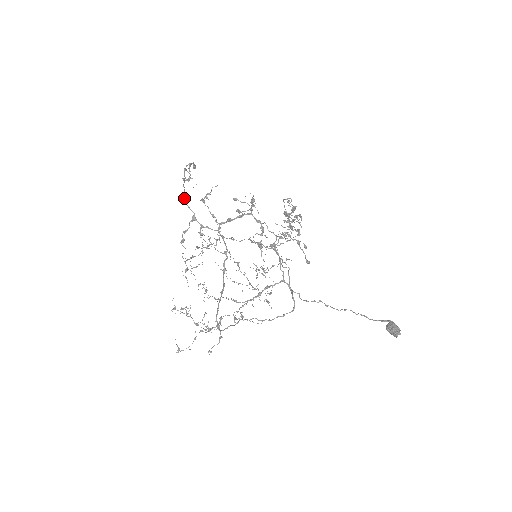
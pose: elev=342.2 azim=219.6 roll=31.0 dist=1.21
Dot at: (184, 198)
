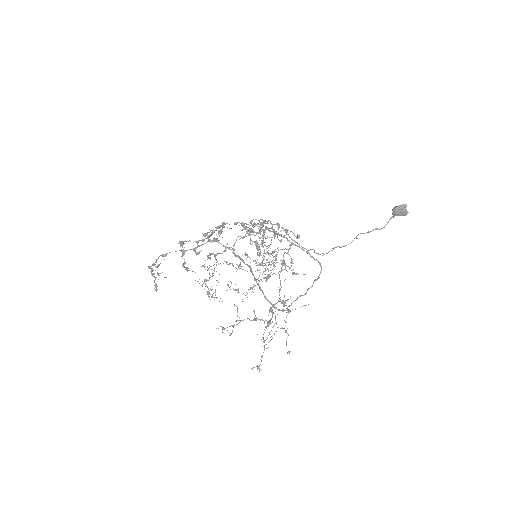
Dot at: (164, 255)
